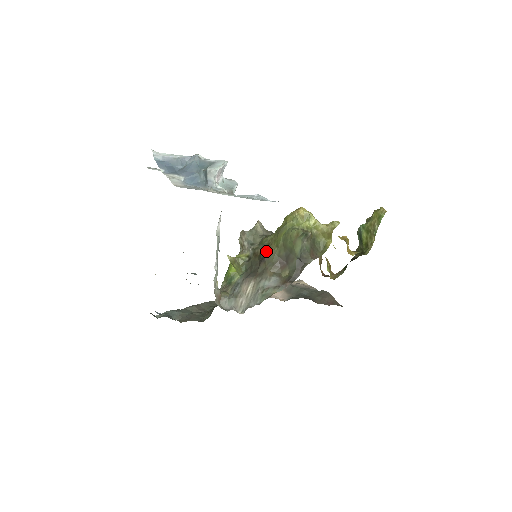
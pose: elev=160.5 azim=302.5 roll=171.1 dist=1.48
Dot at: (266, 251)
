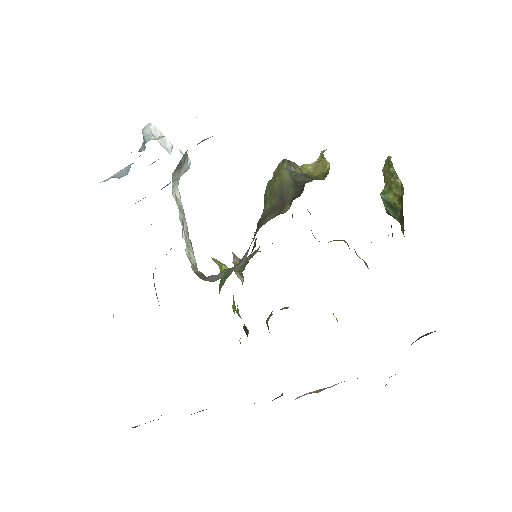
Dot at: occluded
